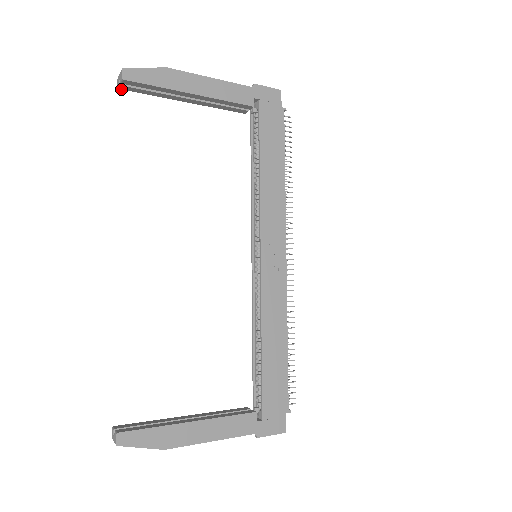
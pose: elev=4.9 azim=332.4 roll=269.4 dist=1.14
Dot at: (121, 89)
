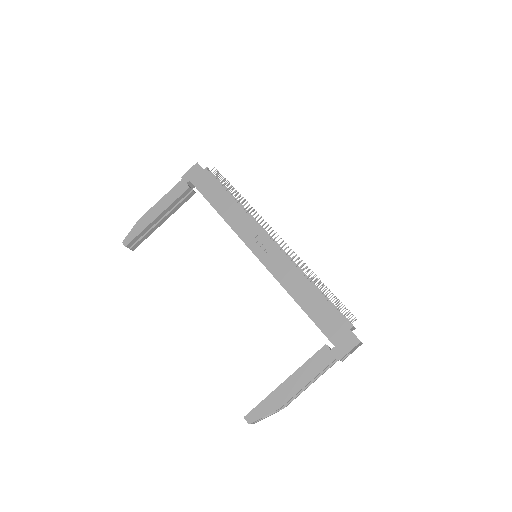
Dot at: occluded
